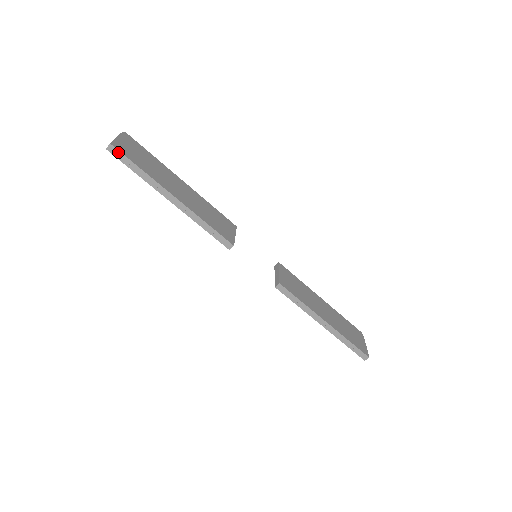
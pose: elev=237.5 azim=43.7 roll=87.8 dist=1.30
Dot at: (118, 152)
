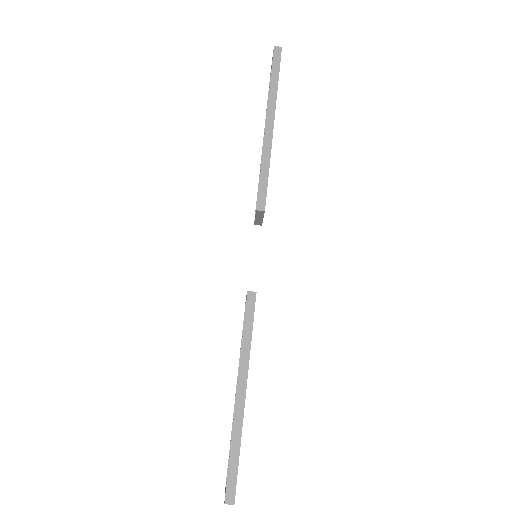
Dot at: (279, 56)
